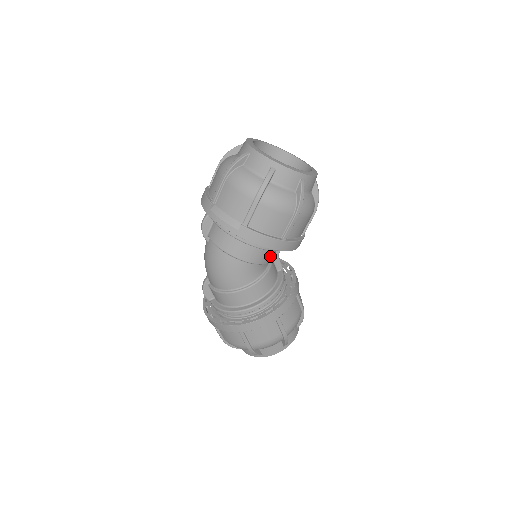
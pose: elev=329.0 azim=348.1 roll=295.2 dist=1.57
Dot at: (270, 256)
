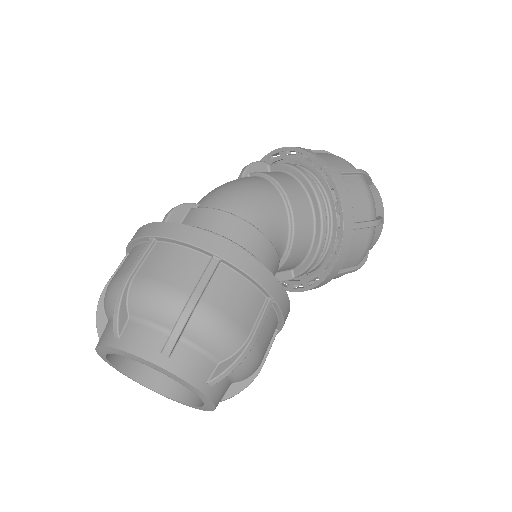
Dot at: (300, 247)
